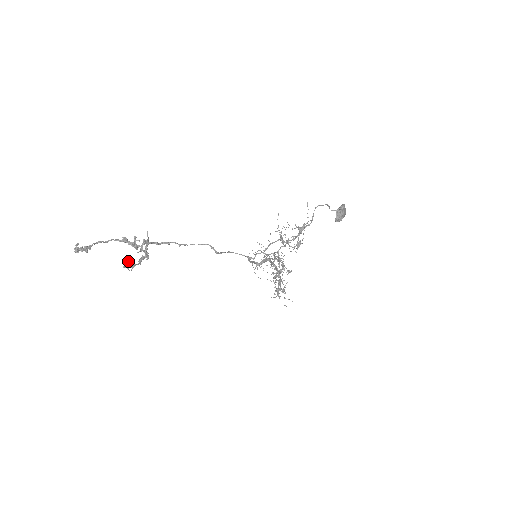
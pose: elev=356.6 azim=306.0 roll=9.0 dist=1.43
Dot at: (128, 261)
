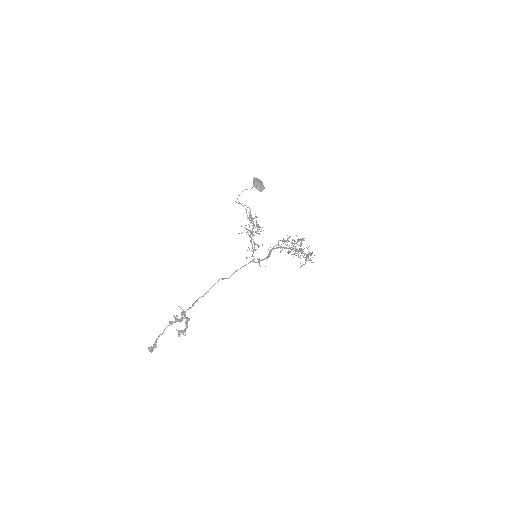
Dot at: (178, 332)
